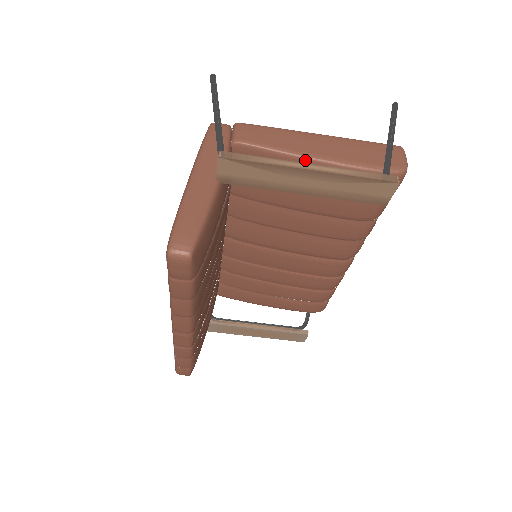
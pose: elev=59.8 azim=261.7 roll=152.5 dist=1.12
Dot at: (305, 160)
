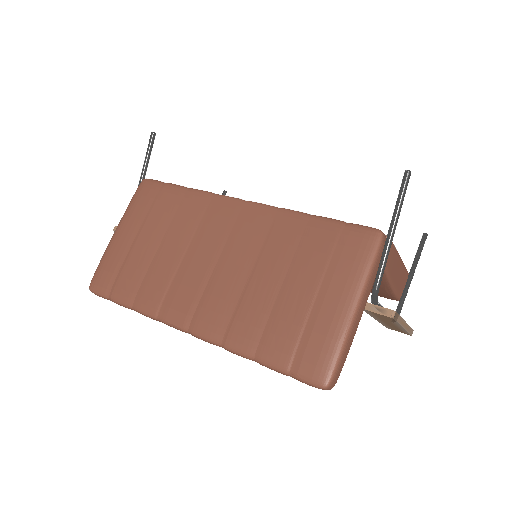
Dot at: (388, 285)
